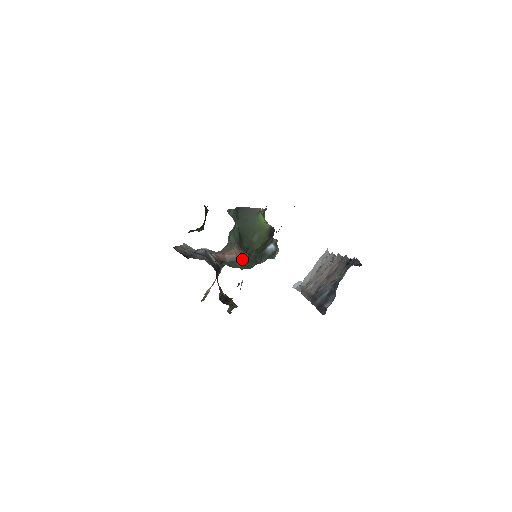
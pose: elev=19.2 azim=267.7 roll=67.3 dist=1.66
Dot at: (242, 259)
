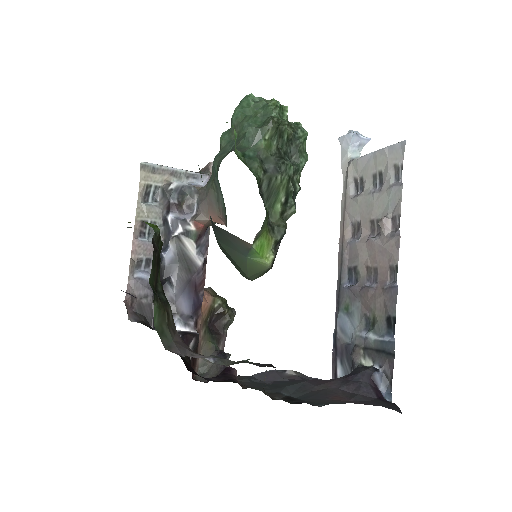
Dot at: occluded
